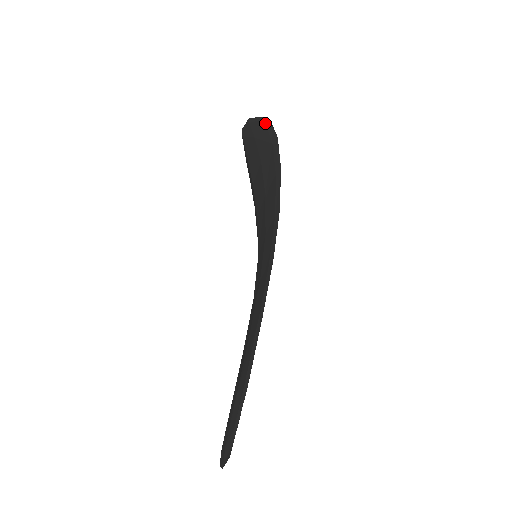
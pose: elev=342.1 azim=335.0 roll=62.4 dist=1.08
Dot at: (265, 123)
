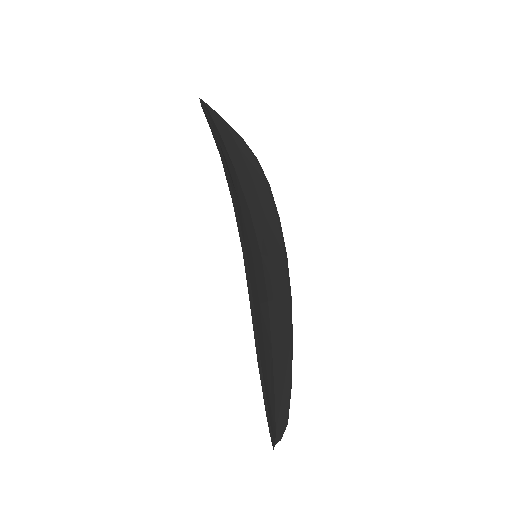
Dot at: (209, 122)
